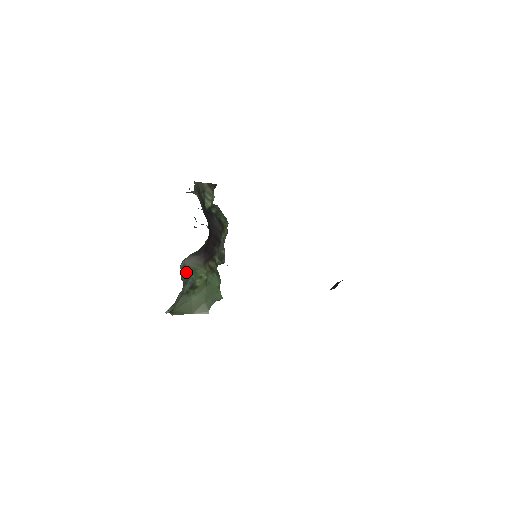
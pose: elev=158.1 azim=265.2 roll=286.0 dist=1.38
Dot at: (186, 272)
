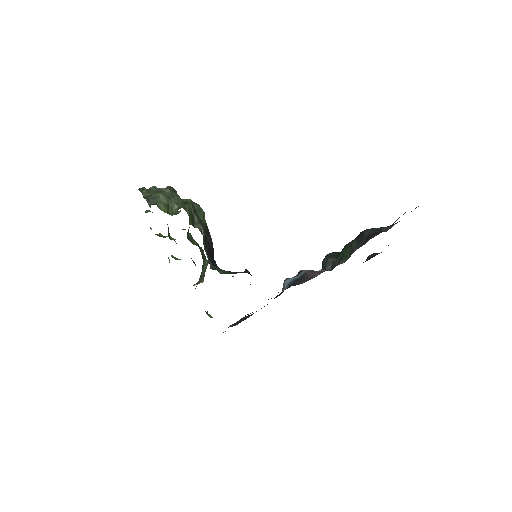
Dot at: occluded
